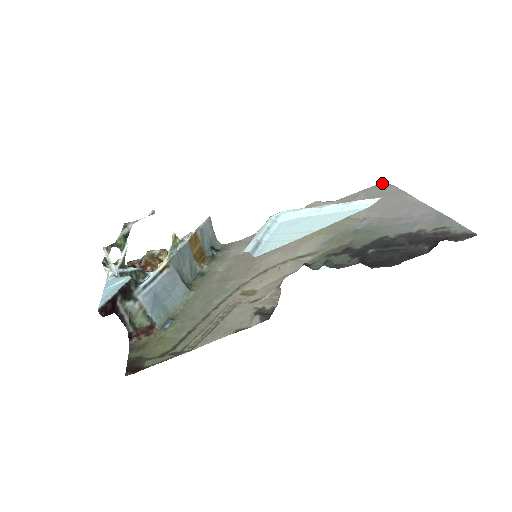
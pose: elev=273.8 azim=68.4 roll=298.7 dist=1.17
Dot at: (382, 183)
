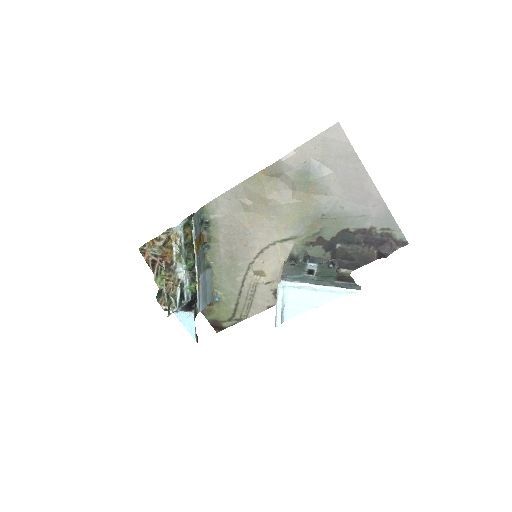
Dot at: (337, 126)
